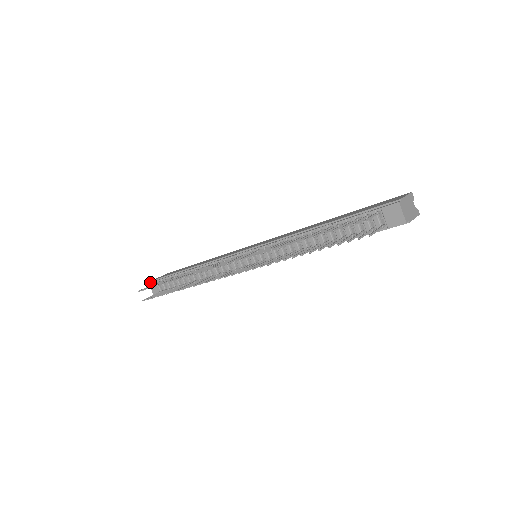
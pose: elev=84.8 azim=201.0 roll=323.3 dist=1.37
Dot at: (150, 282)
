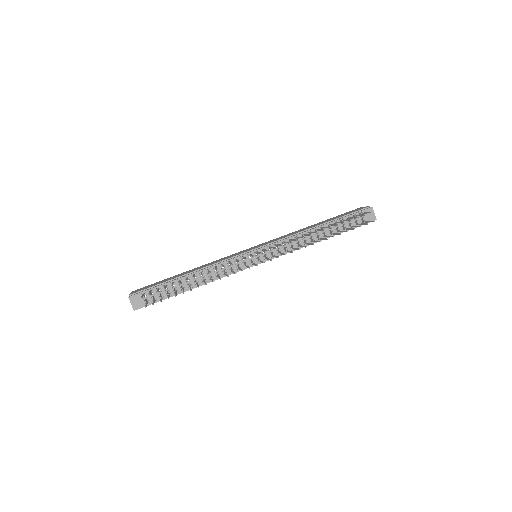
Dot at: (130, 296)
